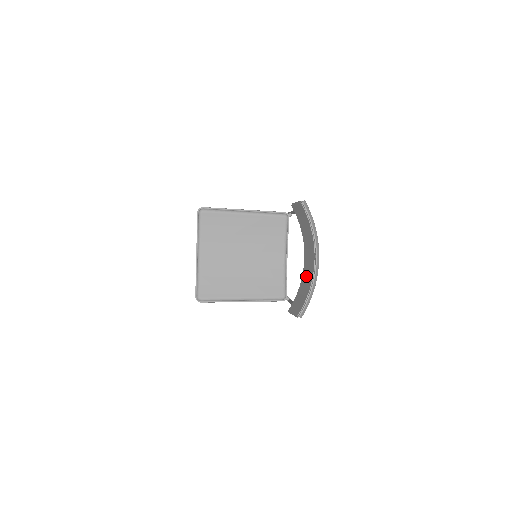
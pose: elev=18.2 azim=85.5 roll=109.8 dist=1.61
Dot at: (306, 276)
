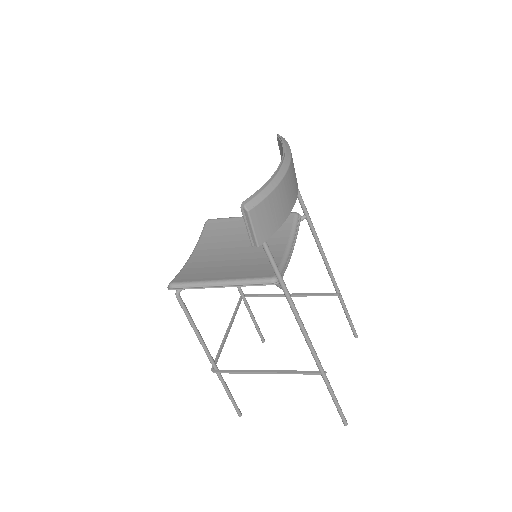
Dot at: occluded
